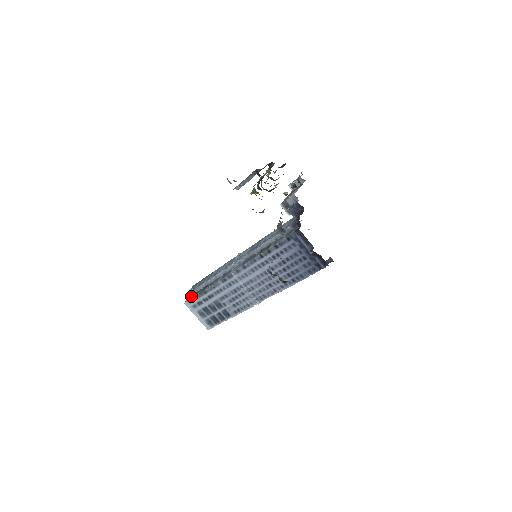
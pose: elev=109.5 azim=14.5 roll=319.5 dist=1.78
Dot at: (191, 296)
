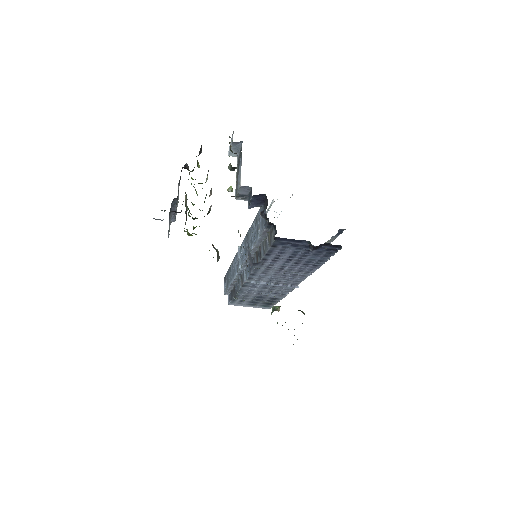
Dot at: (229, 296)
